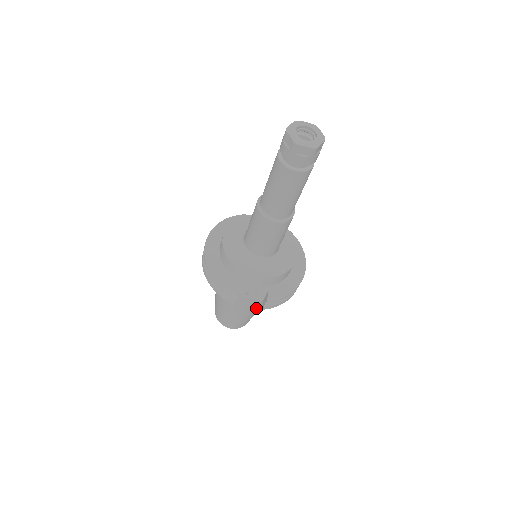
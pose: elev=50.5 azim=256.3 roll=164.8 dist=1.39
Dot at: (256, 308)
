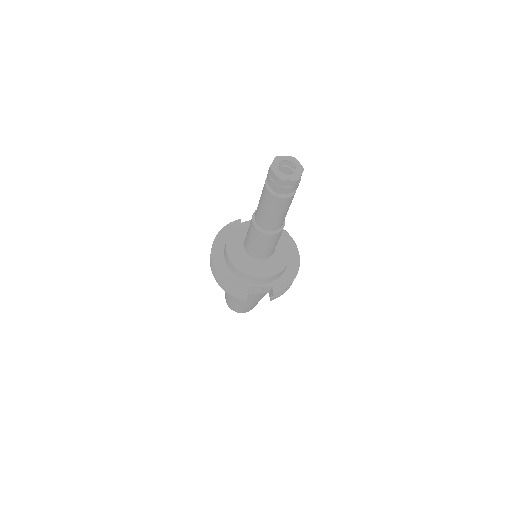
Dot at: (262, 296)
